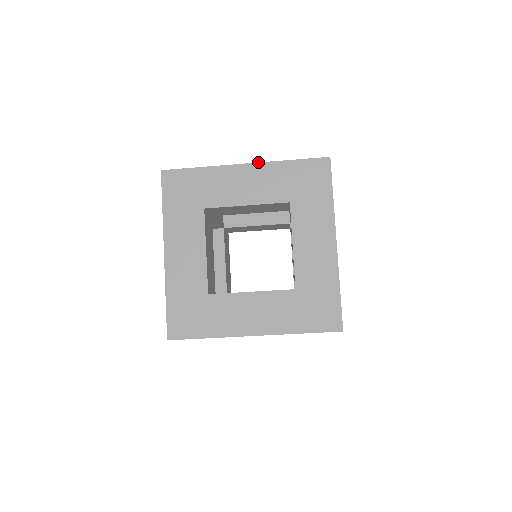
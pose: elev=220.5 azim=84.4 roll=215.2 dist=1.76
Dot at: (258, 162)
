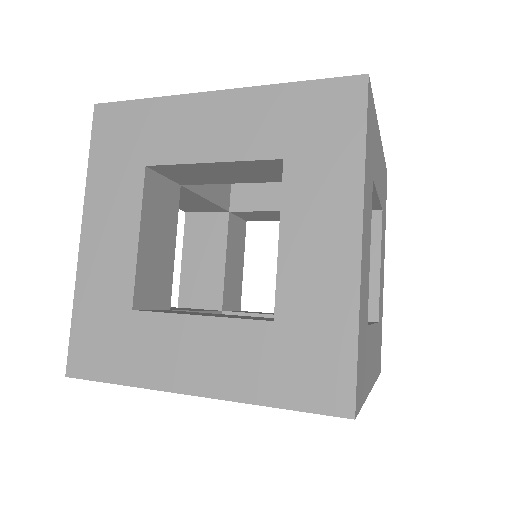
Dot at: occluded
